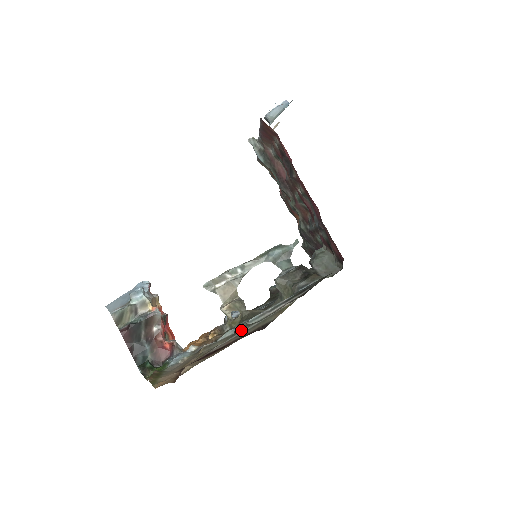
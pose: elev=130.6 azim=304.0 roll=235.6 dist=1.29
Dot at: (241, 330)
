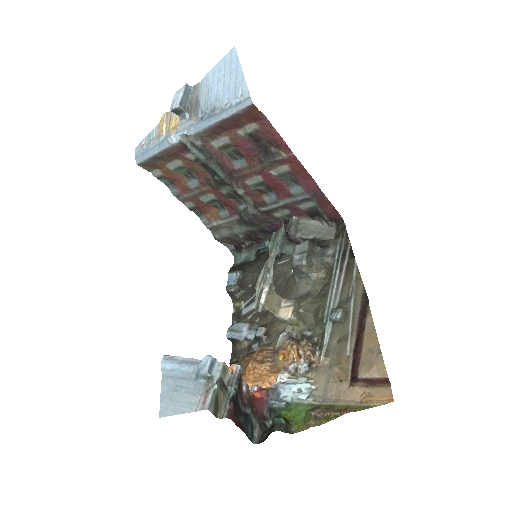
Dot at: (347, 315)
